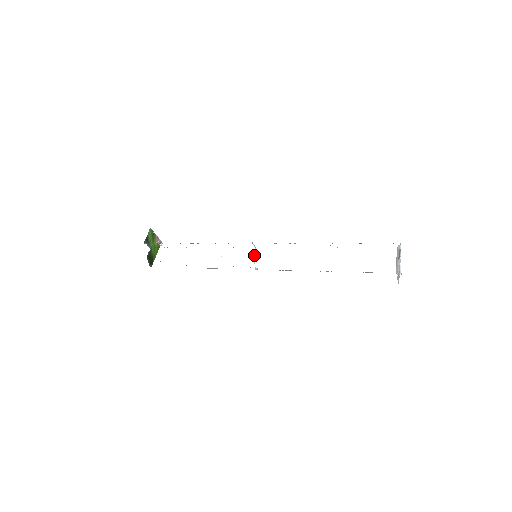
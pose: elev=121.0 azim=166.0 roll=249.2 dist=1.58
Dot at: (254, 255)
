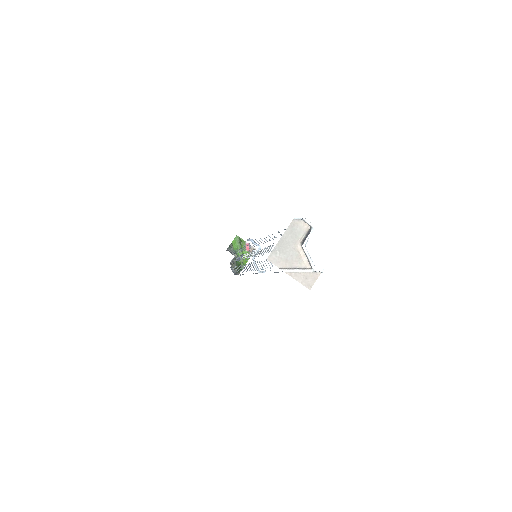
Dot at: occluded
